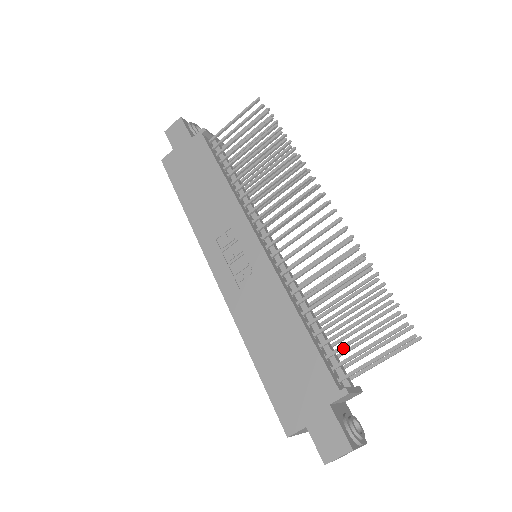
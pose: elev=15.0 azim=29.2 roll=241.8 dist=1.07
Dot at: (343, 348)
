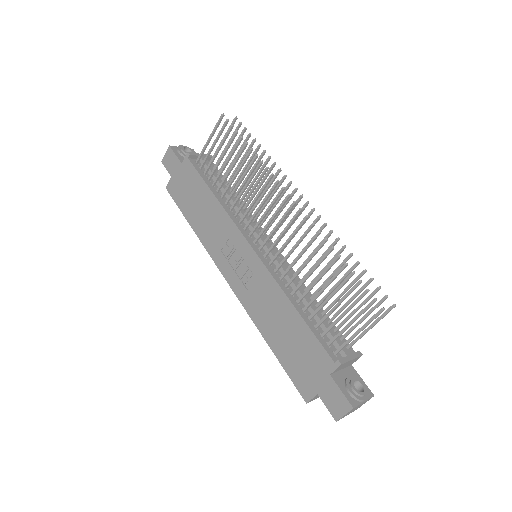
Dot at: (332, 326)
